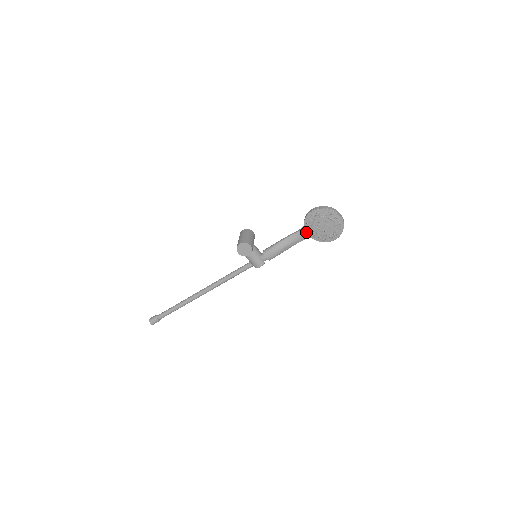
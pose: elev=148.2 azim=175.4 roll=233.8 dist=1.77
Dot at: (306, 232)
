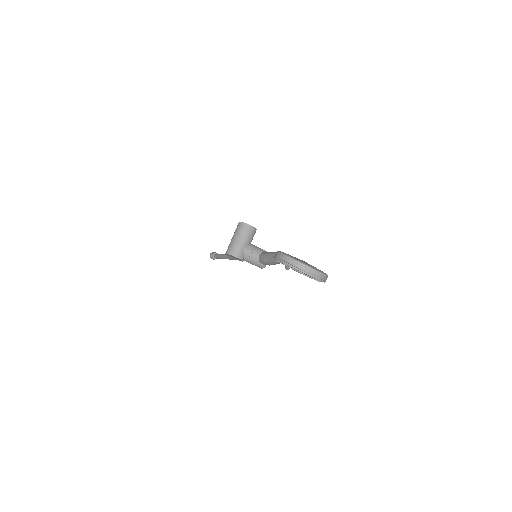
Dot at: occluded
